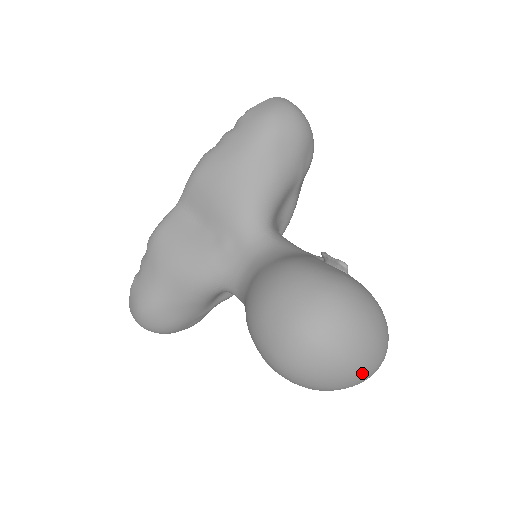
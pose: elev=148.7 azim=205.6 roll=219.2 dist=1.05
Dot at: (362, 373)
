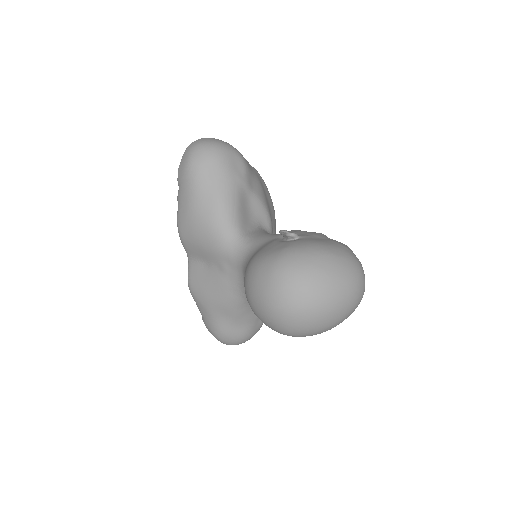
Dot at: (341, 304)
